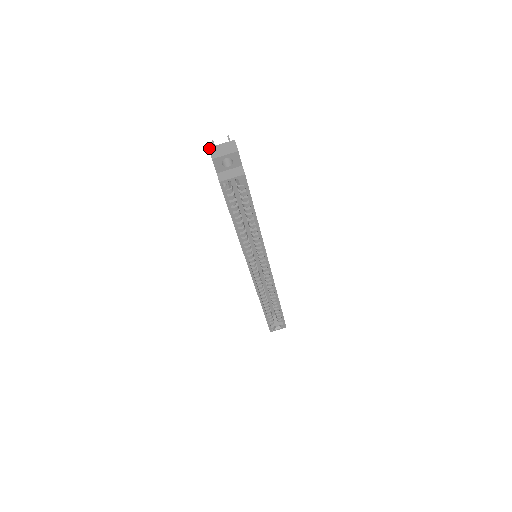
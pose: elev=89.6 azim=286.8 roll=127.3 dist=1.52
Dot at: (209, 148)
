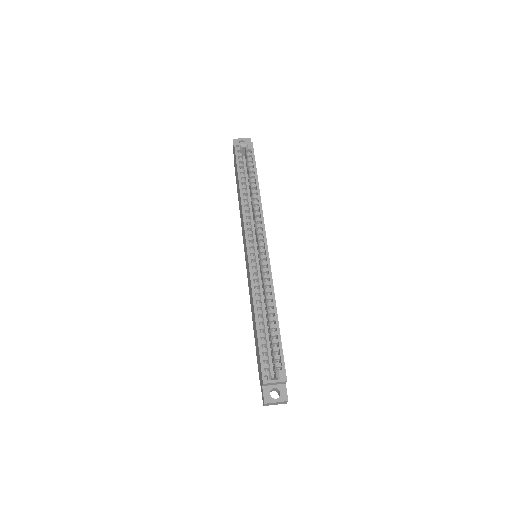
Dot at: occluded
